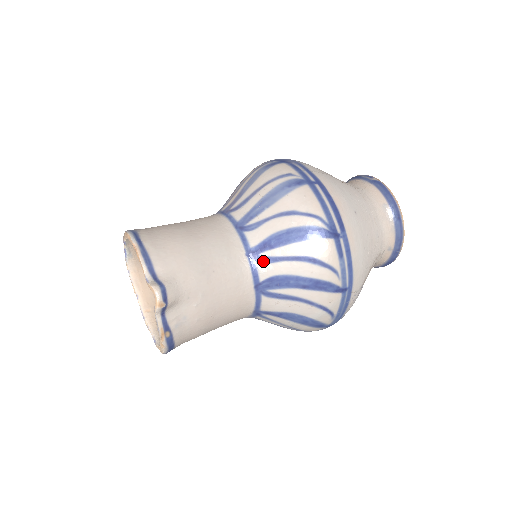
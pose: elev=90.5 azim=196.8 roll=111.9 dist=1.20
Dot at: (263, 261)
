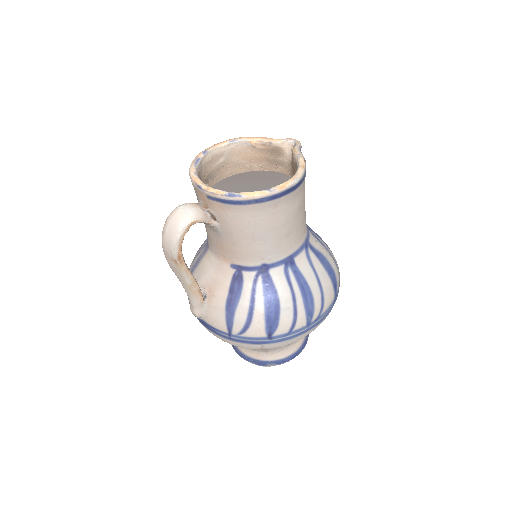
Dot at: occluded
